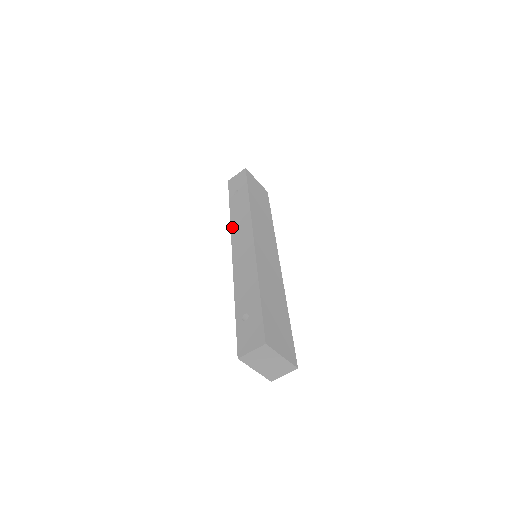
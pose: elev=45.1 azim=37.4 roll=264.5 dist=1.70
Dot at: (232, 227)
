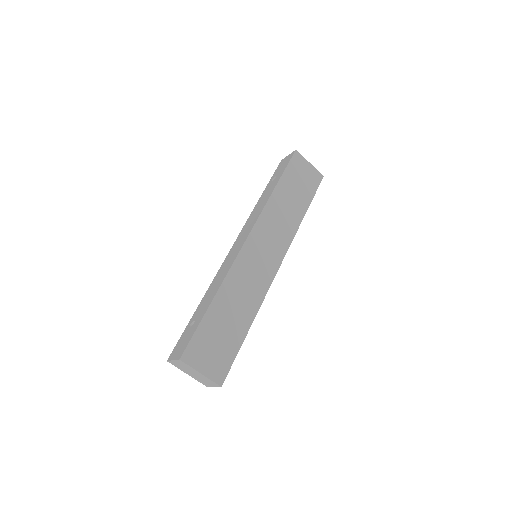
Dot at: (248, 219)
